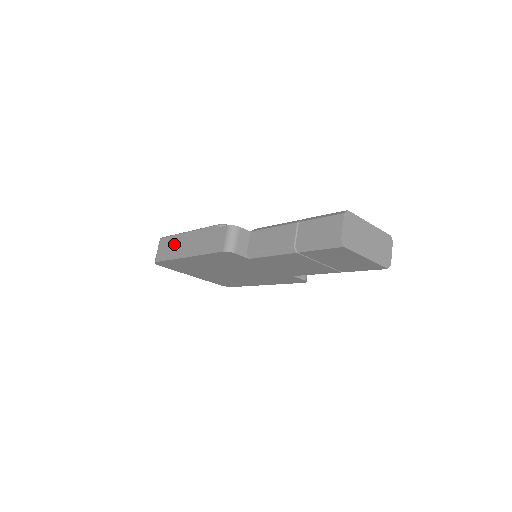
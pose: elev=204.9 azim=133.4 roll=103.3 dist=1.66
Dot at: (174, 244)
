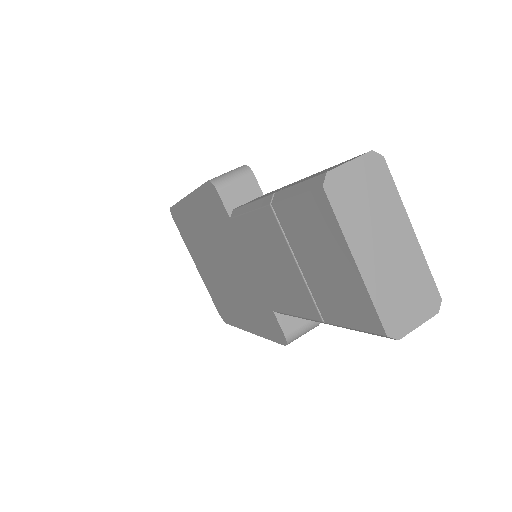
Dot at: occluded
